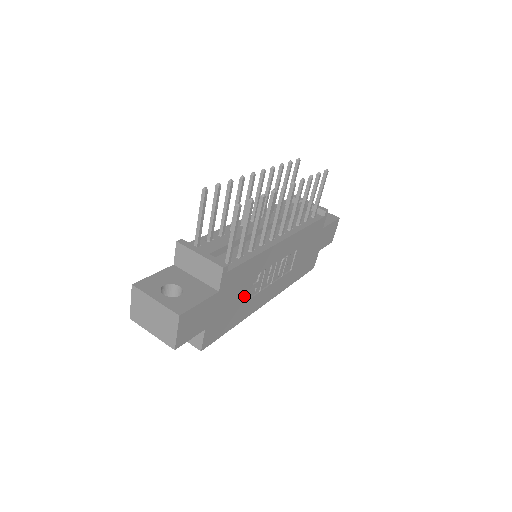
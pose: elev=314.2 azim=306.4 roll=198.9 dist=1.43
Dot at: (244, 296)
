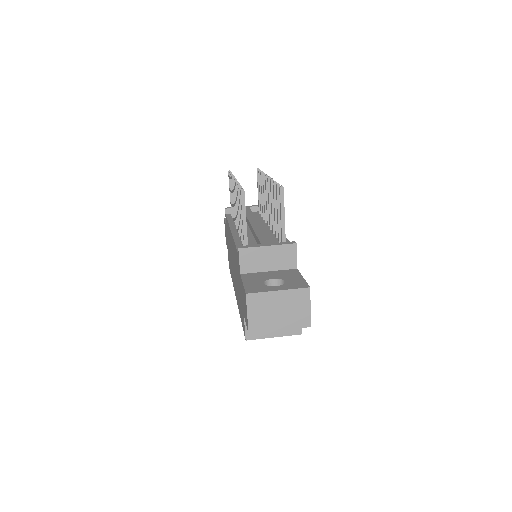
Dot at: occluded
